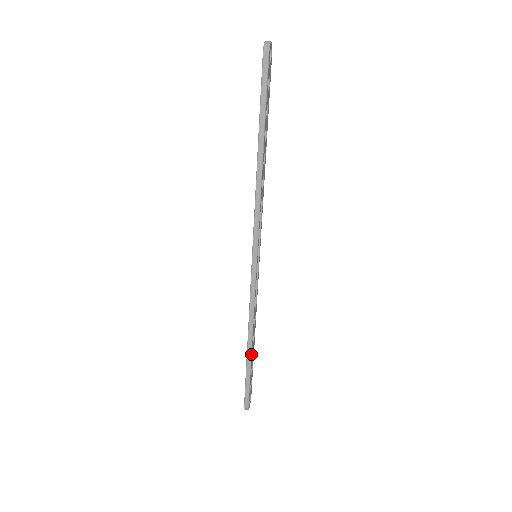
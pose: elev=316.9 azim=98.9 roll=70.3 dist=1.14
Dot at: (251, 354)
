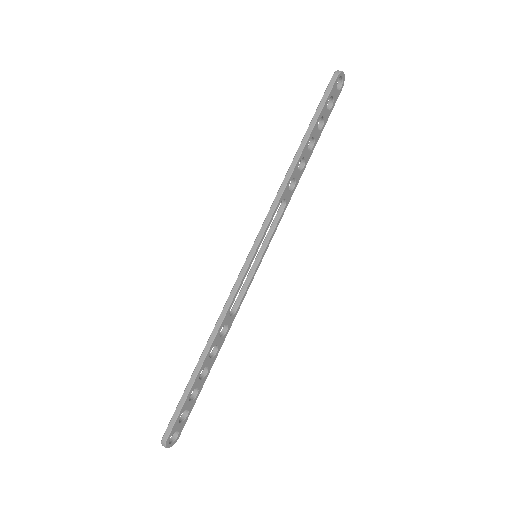
Dot at: (201, 365)
